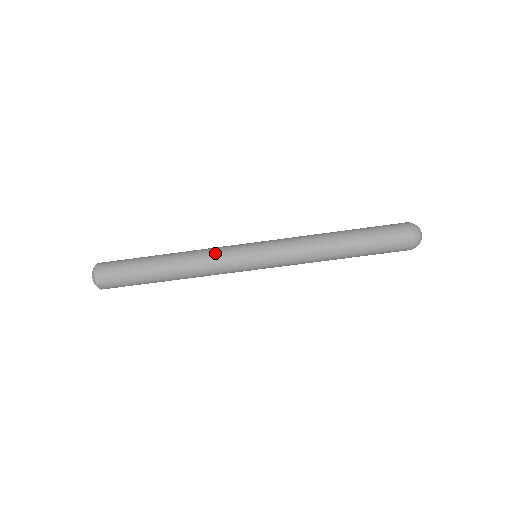
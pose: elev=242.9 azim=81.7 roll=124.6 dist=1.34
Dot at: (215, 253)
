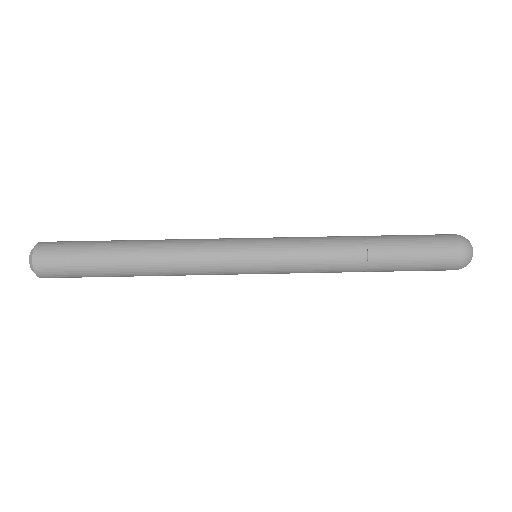
Dot at: occluded
